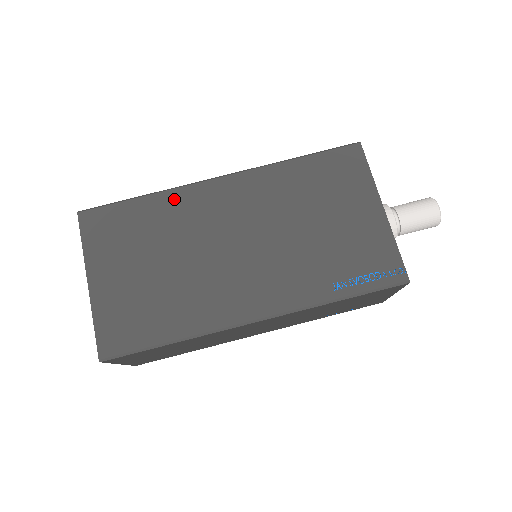
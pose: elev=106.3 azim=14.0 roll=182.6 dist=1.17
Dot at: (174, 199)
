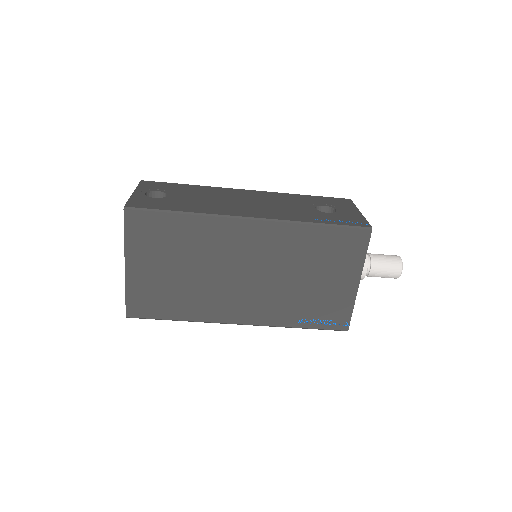
Dot at: (208, 225)
